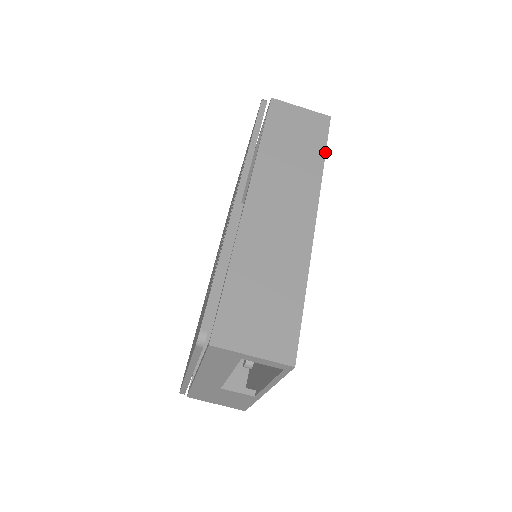
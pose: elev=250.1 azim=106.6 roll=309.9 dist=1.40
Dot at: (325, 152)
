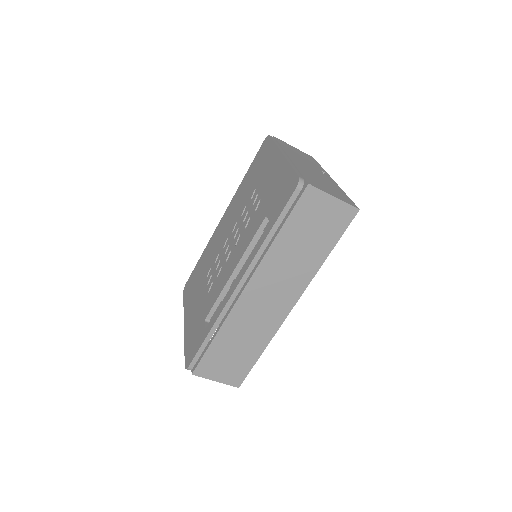
Dot at: (332, 249)
